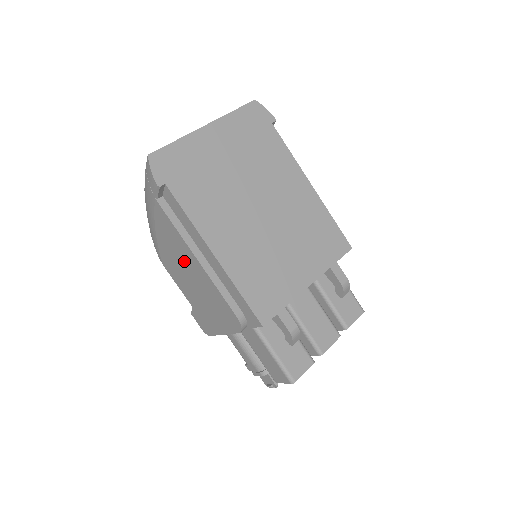
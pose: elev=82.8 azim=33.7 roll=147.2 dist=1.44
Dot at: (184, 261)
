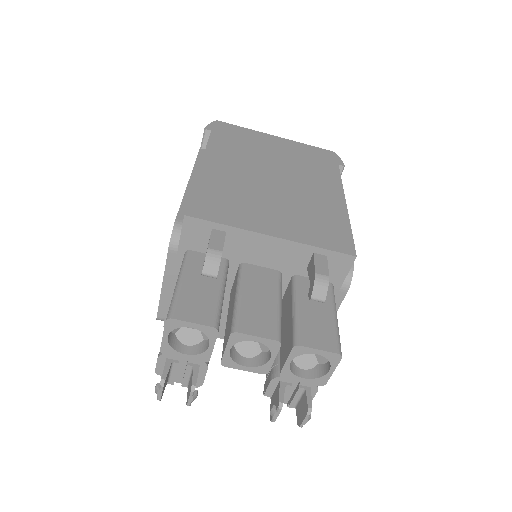
Dot at: occluded
